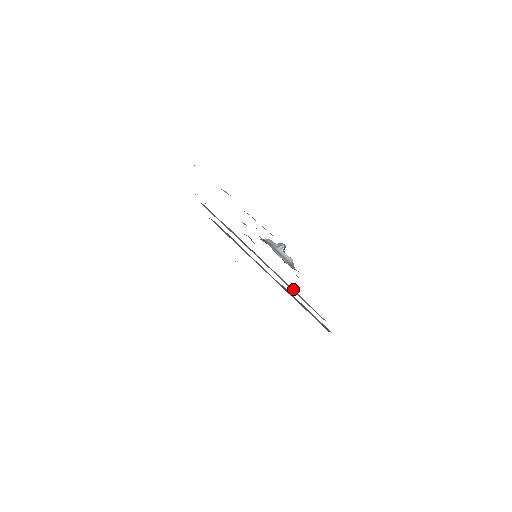
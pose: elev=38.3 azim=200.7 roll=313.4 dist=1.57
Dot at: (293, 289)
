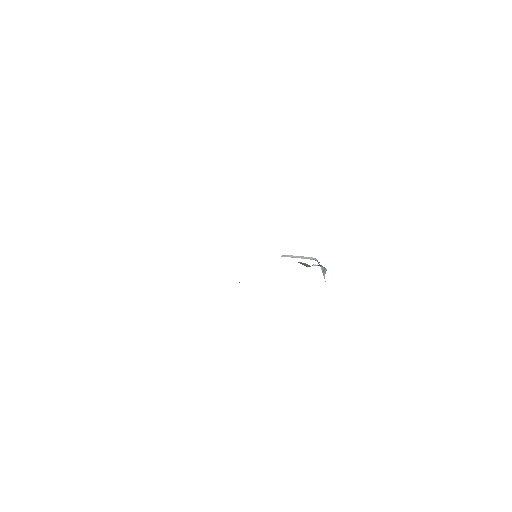
Dot at: occluded
